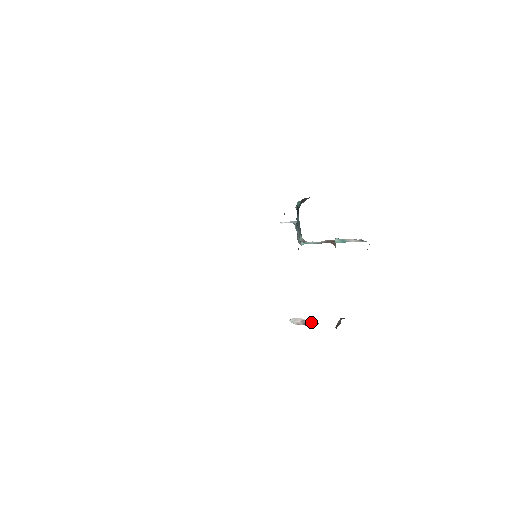
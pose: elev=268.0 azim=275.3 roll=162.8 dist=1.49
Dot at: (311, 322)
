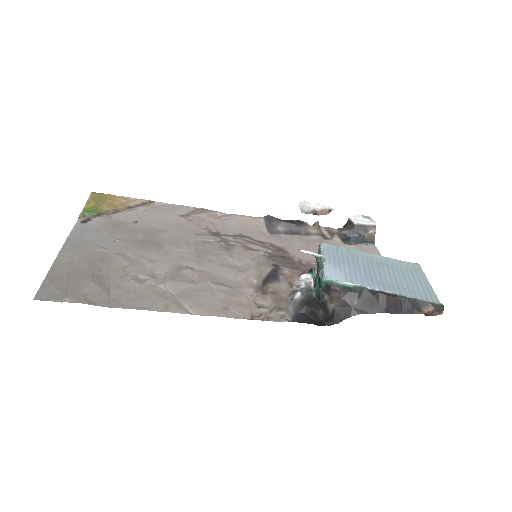
Dot at: (323, 212)
